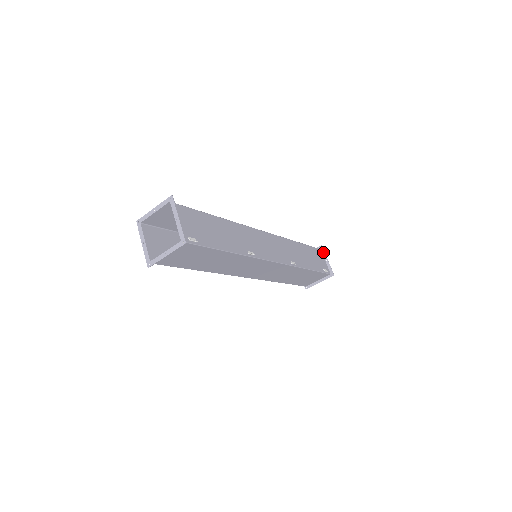
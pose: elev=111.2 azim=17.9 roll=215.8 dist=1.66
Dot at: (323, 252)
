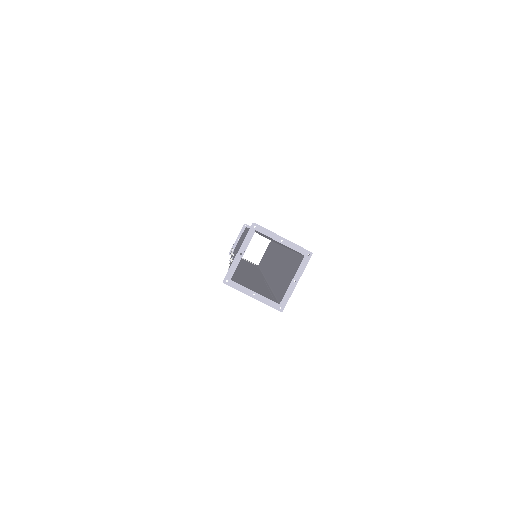
Dot at: occluded
